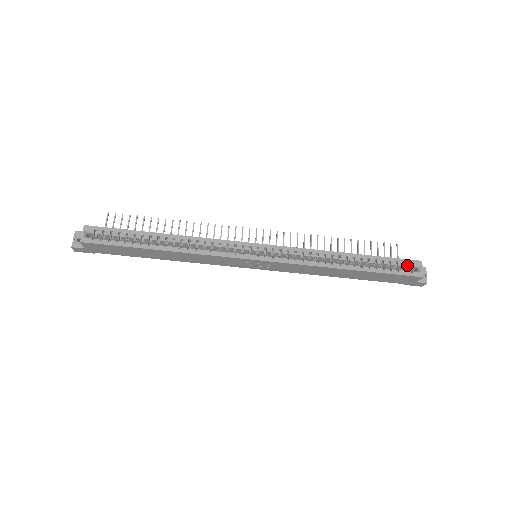
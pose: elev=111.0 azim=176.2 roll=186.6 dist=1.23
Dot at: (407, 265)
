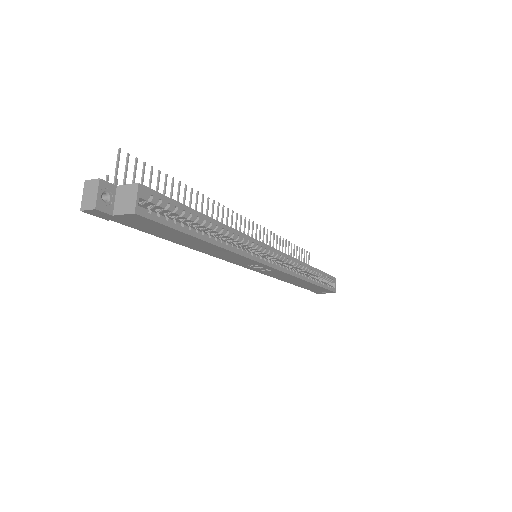
Dot at: (331, 281)
